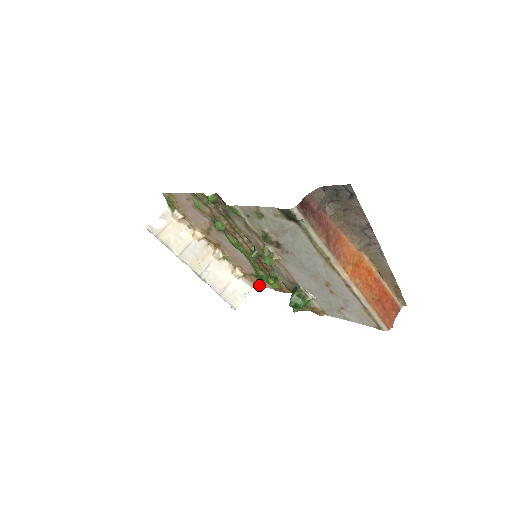
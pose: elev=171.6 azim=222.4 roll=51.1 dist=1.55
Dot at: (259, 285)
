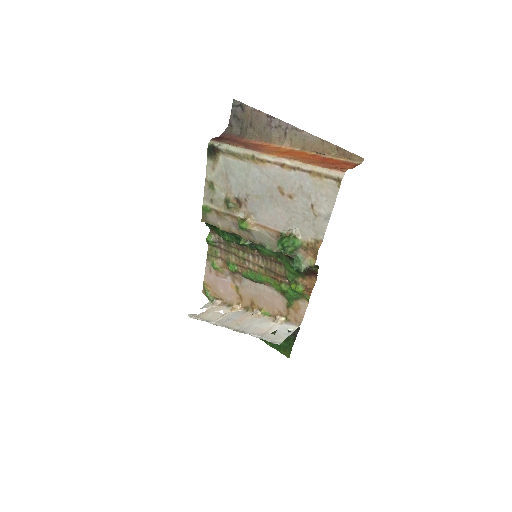
Dot at: (301, 317)
